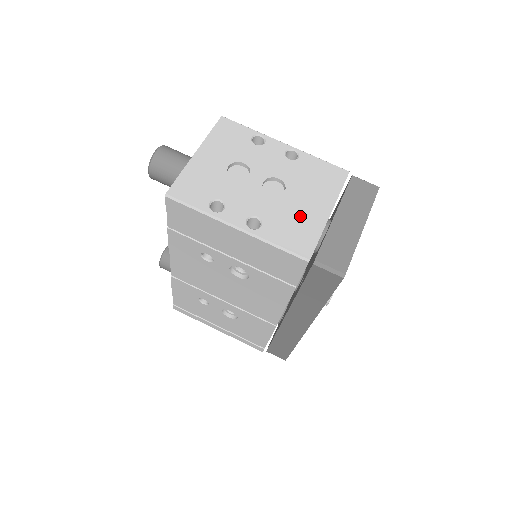
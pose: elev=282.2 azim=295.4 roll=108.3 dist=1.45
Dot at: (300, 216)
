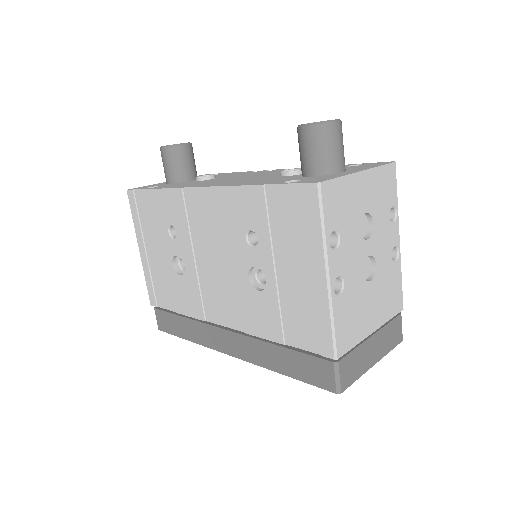
Dot at: (361, 314)
